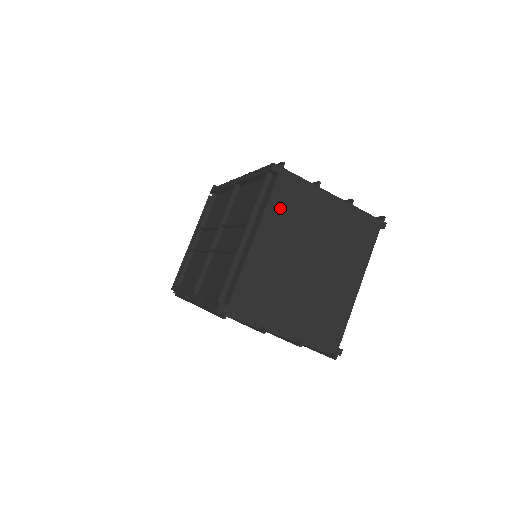
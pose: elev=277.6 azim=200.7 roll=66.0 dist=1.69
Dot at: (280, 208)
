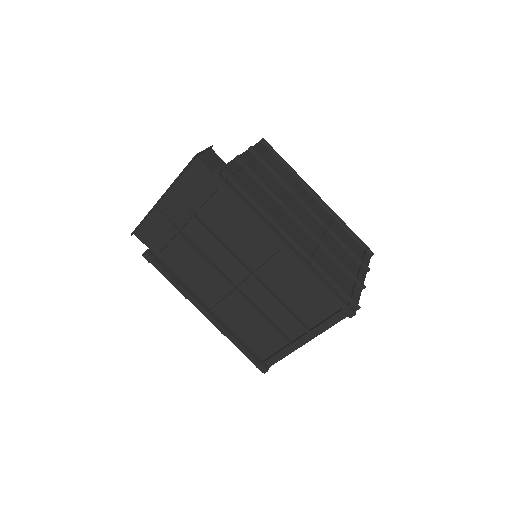
Dot at: occluded
